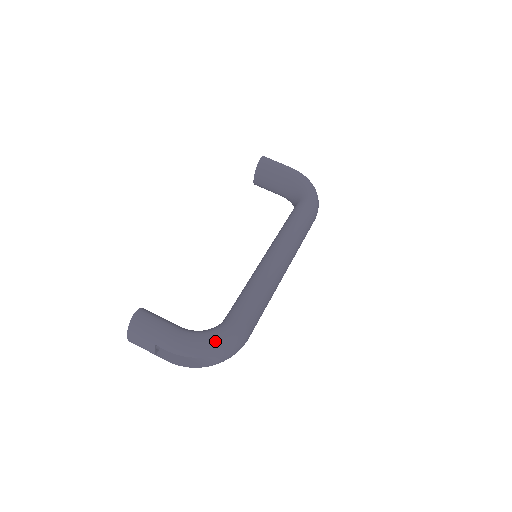
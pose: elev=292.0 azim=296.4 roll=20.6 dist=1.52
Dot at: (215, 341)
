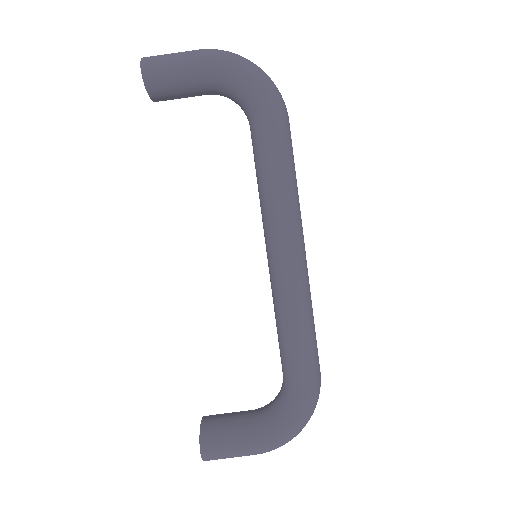
Dot at: (299, 426)
